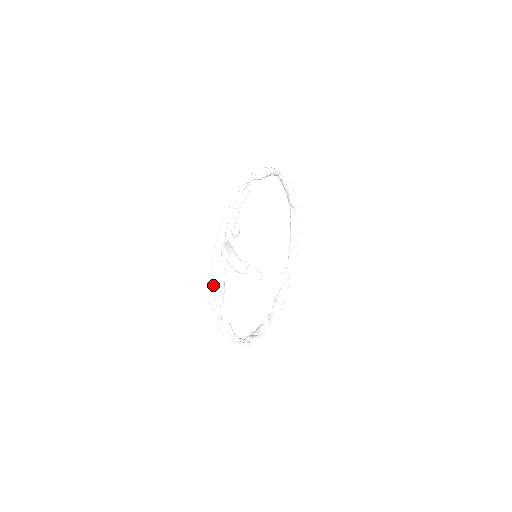
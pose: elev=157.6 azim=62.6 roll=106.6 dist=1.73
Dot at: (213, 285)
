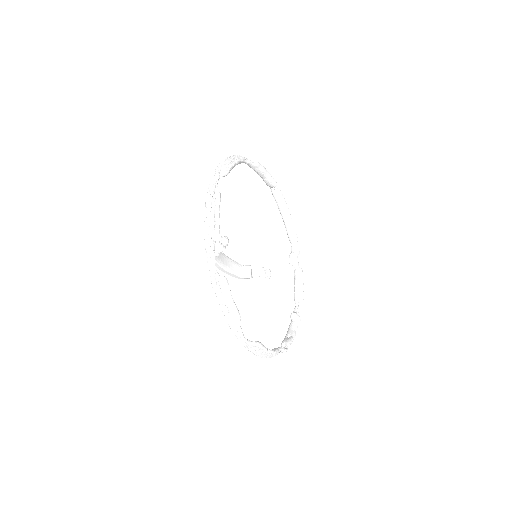
Dot at: (224, 311)
